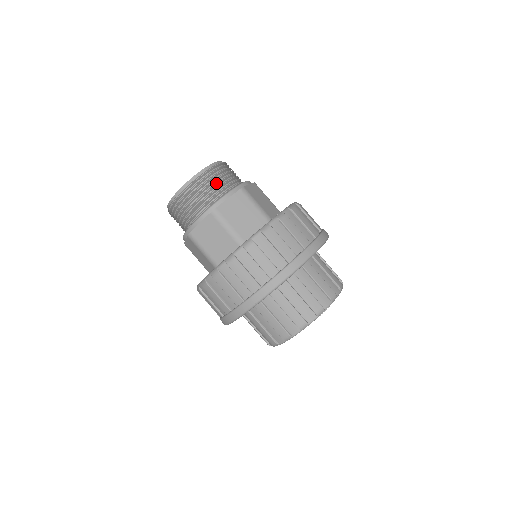
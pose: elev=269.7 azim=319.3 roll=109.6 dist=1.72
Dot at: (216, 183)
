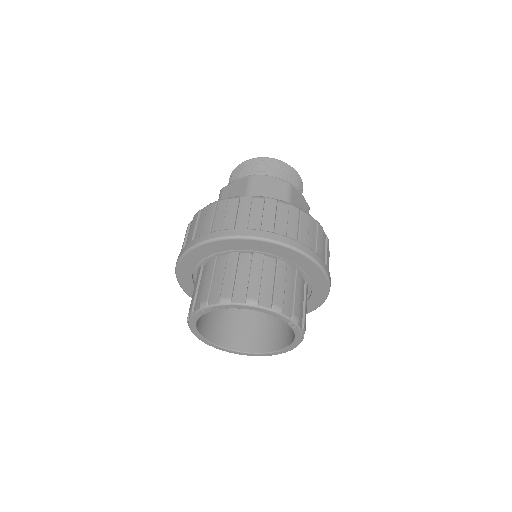
Dot at: (246, 171)
